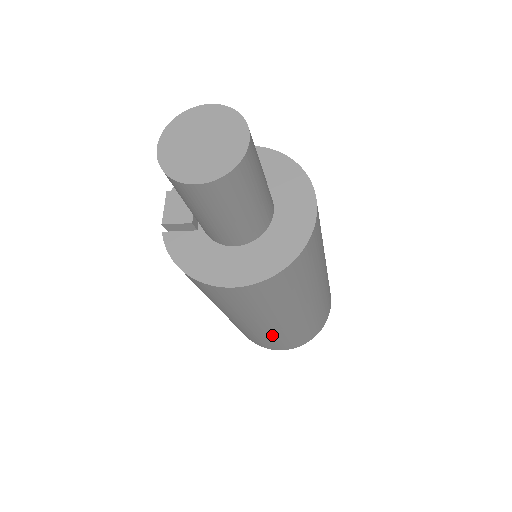
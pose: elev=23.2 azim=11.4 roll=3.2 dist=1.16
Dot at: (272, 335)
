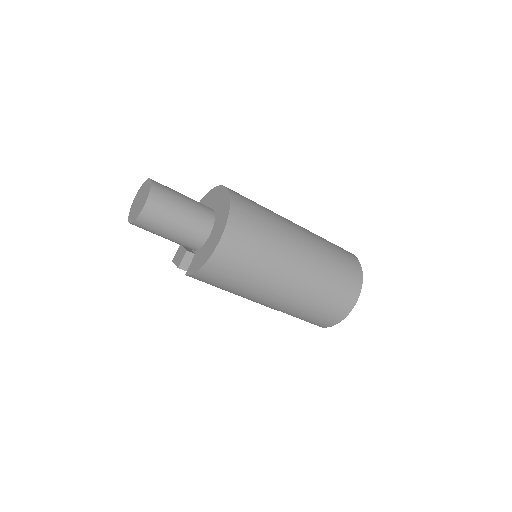
Dot at: (317, 283)
